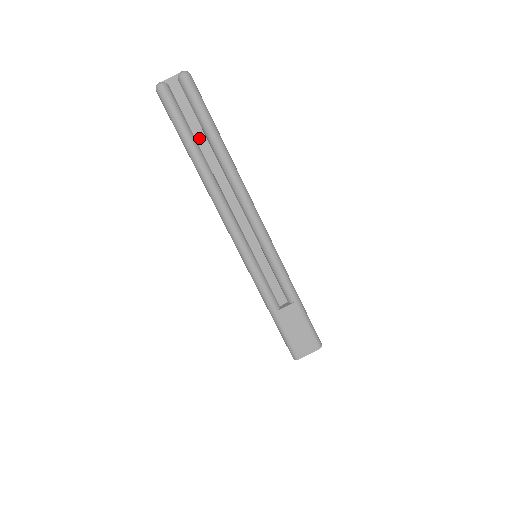
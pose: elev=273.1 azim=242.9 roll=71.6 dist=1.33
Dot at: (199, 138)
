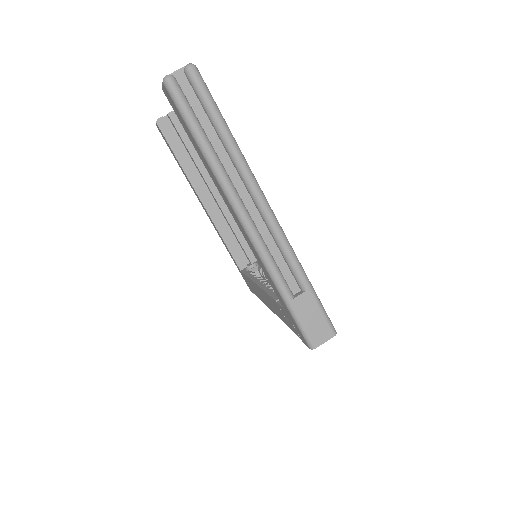
Dot at: (207, 129)
